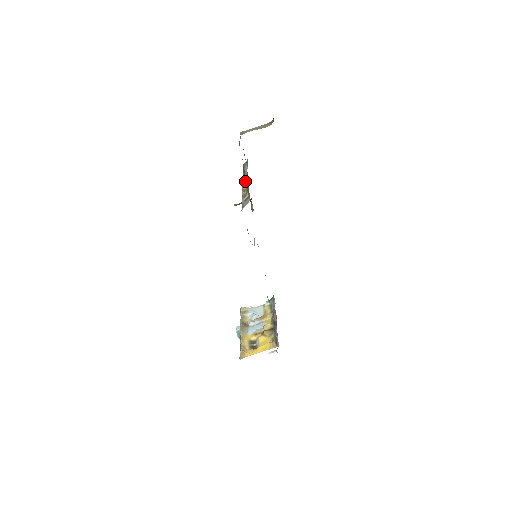
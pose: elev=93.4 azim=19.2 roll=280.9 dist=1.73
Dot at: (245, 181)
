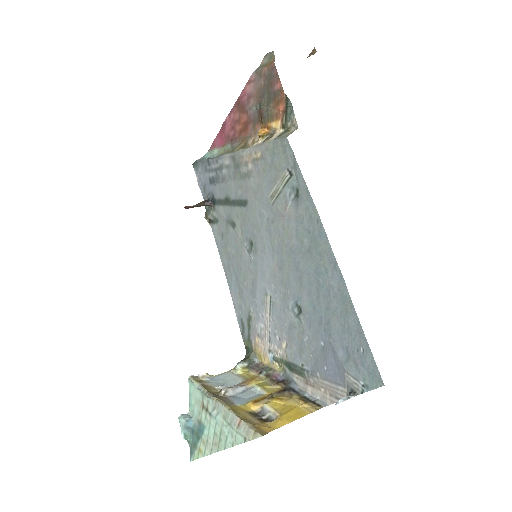
Dot at: (280, 109)
